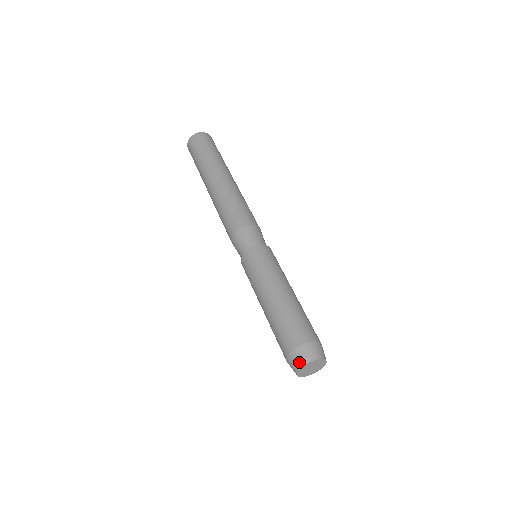
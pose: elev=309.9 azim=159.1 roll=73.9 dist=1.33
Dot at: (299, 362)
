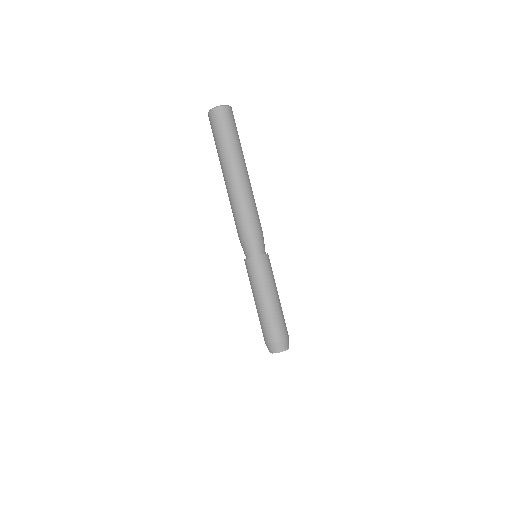
Dot at: (271, 351)
